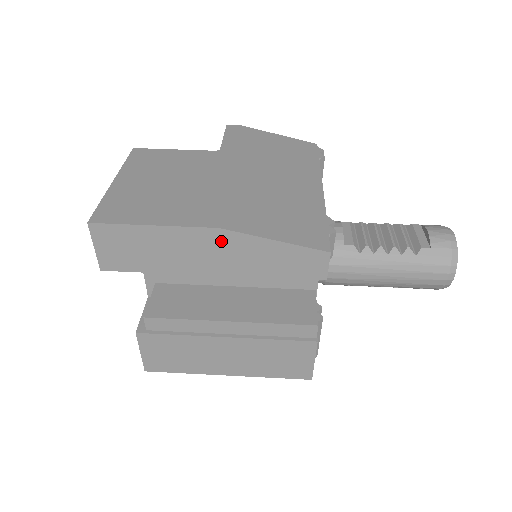
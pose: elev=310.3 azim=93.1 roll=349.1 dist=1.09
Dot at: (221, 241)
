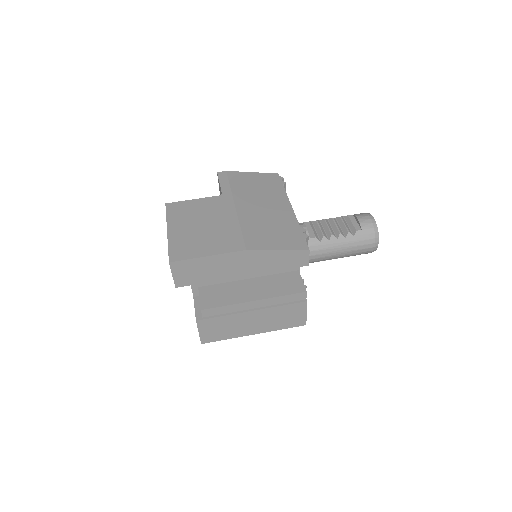
Dot at: (248, 257)
